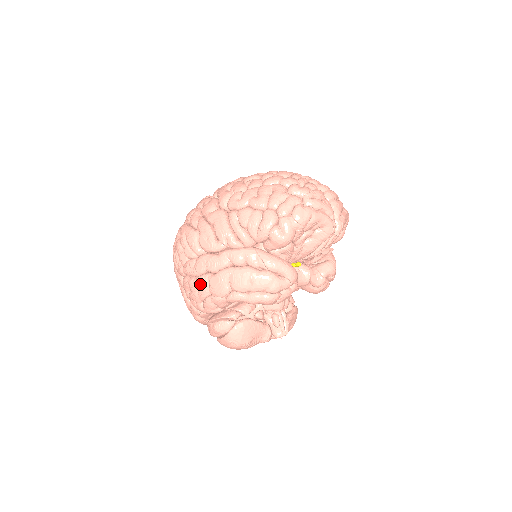
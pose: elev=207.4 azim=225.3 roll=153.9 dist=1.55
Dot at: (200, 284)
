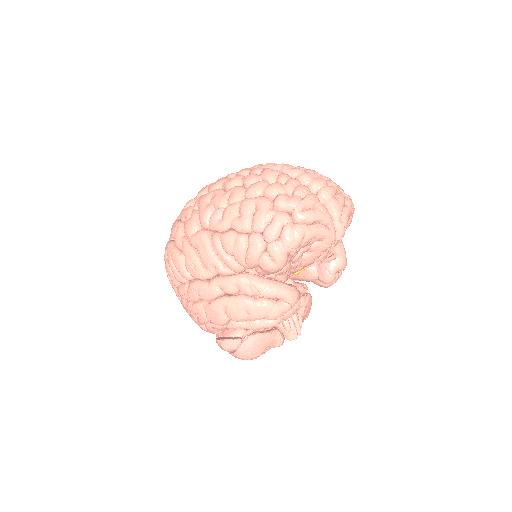
Dot at: (196, 312)
